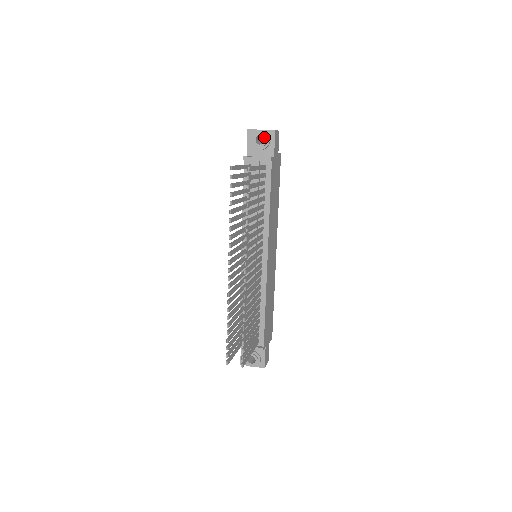
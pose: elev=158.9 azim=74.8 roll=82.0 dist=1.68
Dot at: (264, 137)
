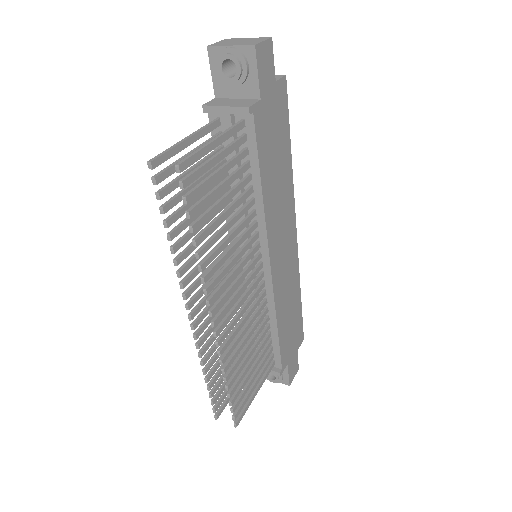
Dot at: (235, 63)
